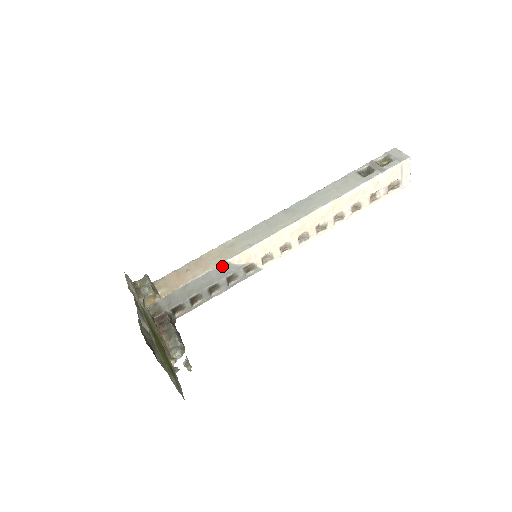
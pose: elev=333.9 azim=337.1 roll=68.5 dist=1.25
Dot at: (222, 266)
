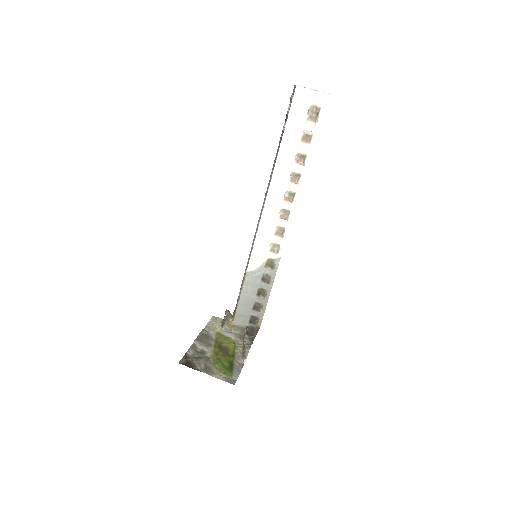
Dot at: (248, 277)
